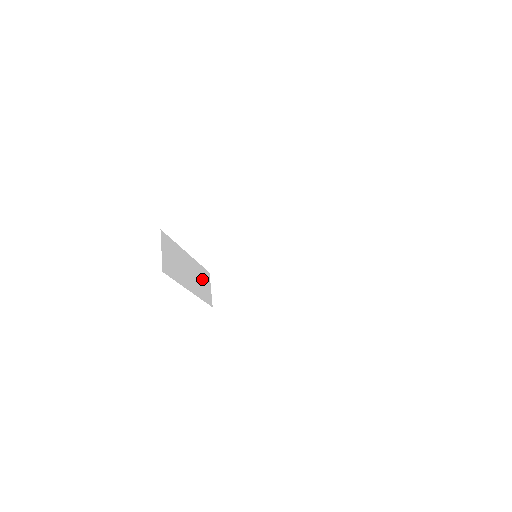
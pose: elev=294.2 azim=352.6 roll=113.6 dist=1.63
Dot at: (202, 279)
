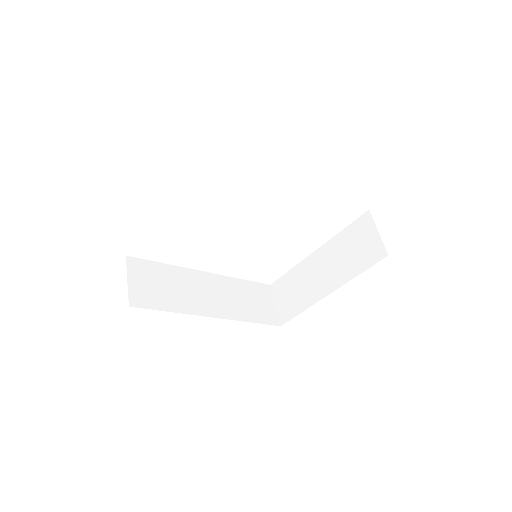
Dot at: occluded
